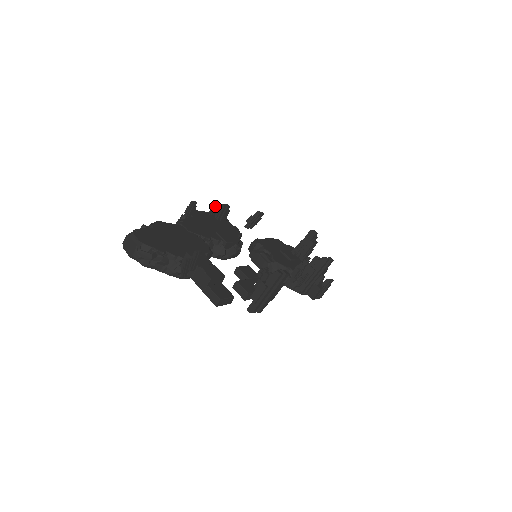
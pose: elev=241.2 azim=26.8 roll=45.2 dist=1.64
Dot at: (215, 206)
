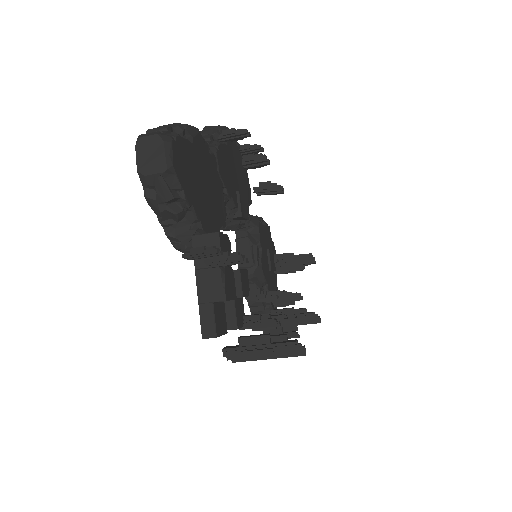
Dot at: (255, 148)
